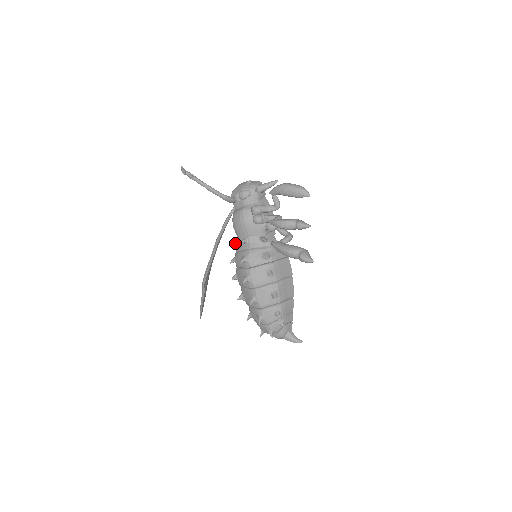
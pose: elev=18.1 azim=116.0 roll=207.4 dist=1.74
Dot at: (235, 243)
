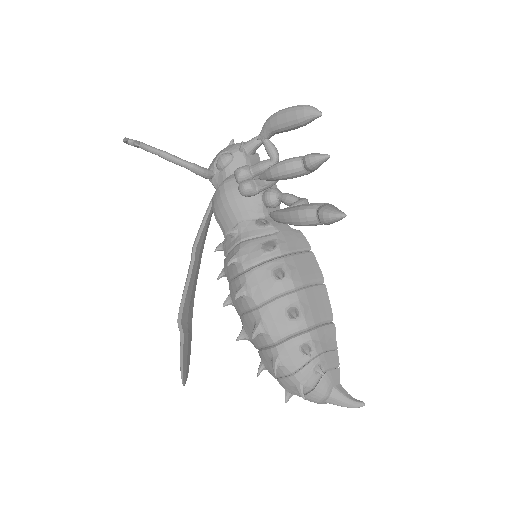
Dot at: (222, 244)
